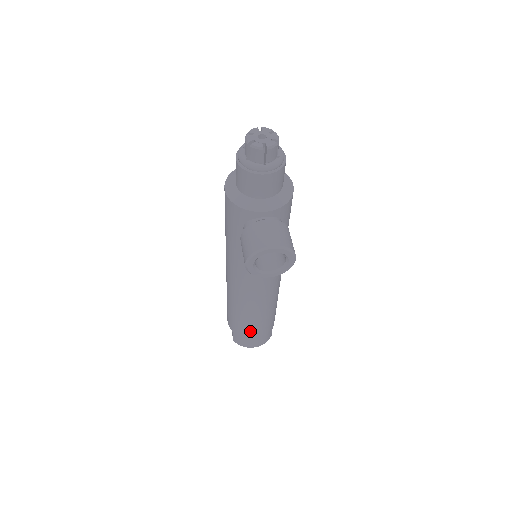
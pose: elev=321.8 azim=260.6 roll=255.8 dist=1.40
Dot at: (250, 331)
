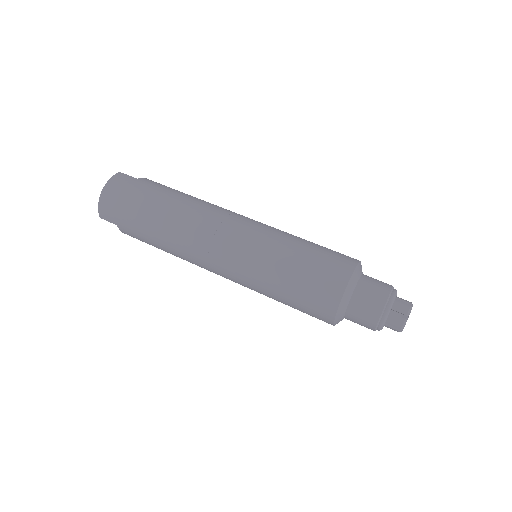
Dot at: occluded
